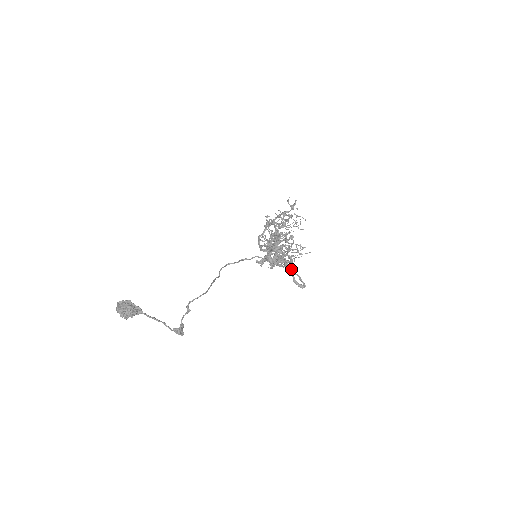
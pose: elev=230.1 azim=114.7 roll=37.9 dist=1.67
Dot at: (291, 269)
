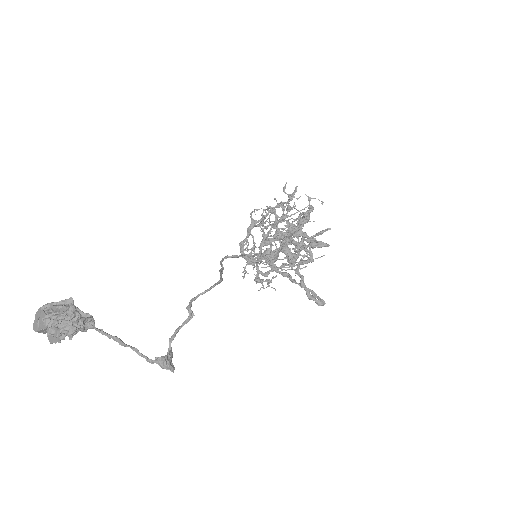
Dot at: (303, 278)
